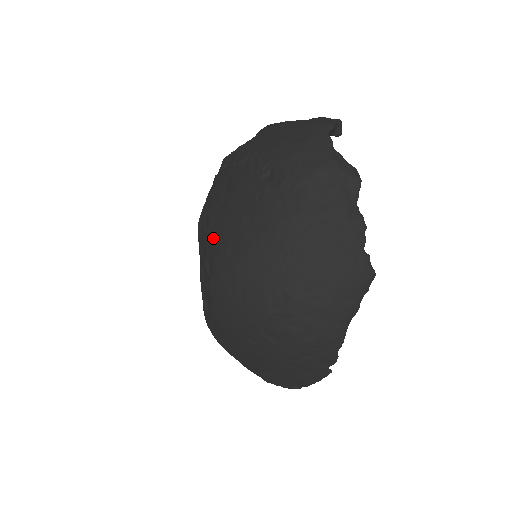
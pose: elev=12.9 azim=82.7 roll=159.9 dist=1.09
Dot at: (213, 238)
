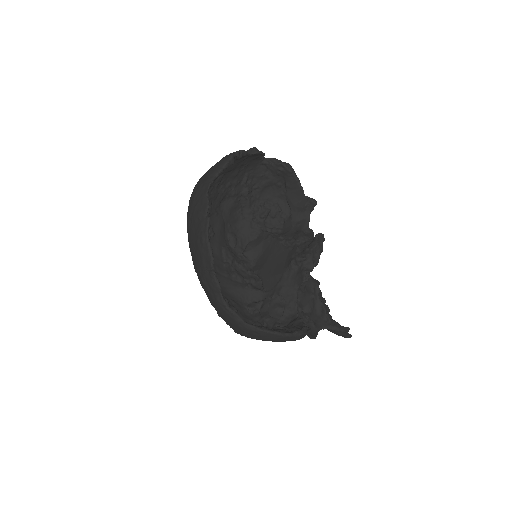
Dot at: occluded
